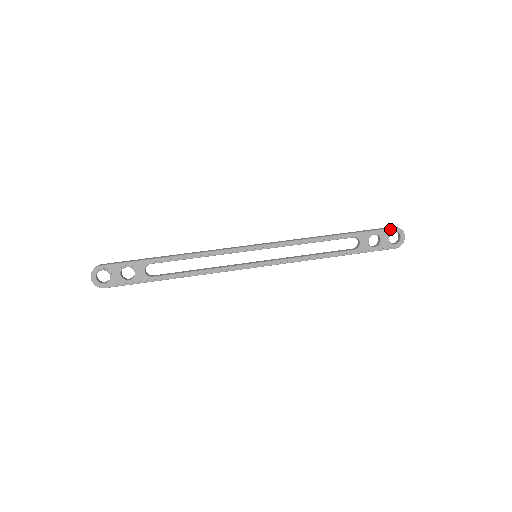
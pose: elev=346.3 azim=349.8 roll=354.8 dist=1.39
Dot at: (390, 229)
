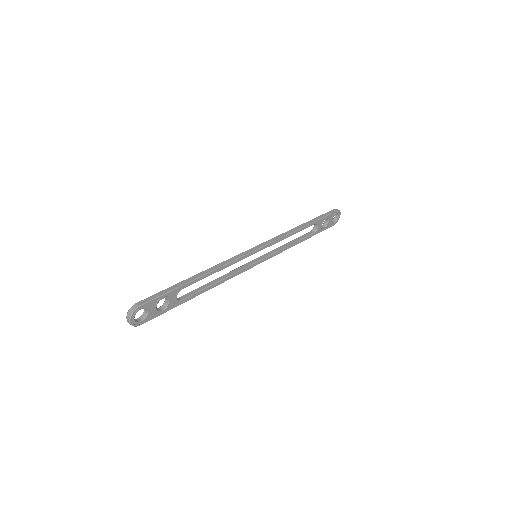
Dot at: (335, 212)
